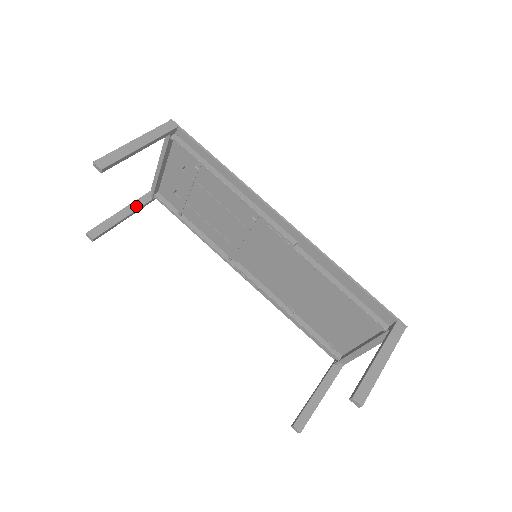
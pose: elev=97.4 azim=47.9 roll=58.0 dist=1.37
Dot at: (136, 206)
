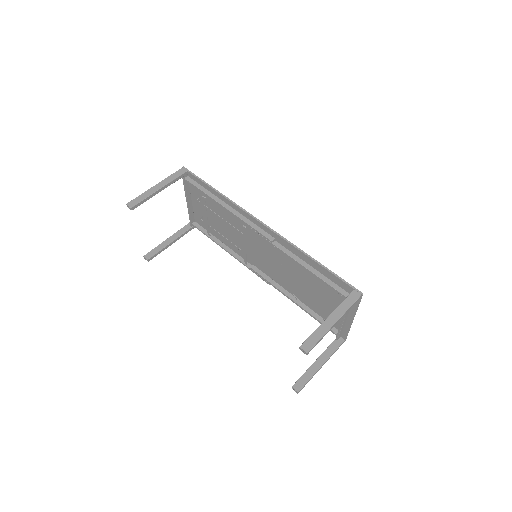
Dot at: (179, 234)
